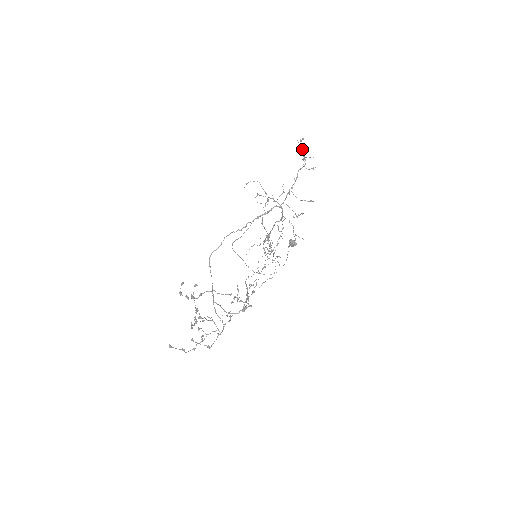
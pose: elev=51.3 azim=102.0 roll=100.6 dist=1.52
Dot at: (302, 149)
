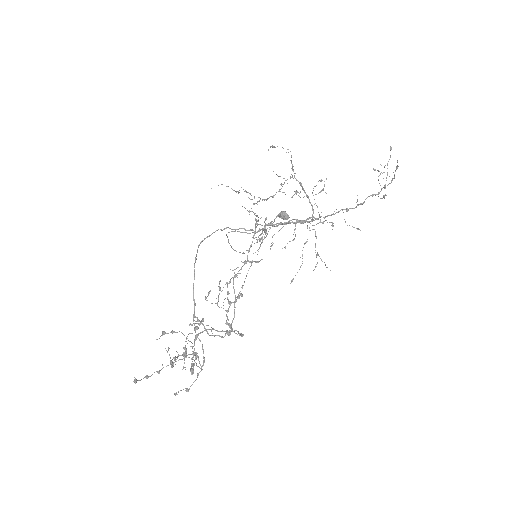
Dot at: (392, 178)
